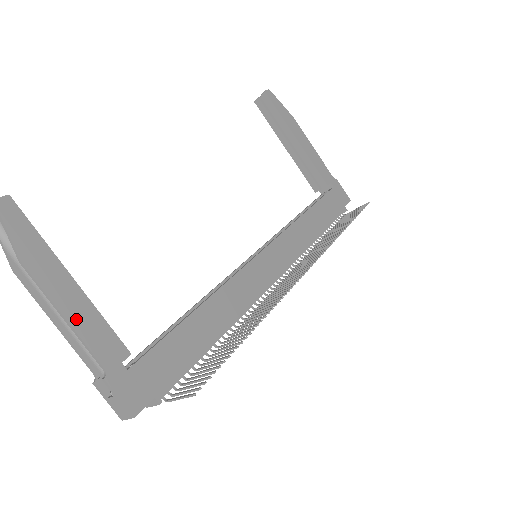
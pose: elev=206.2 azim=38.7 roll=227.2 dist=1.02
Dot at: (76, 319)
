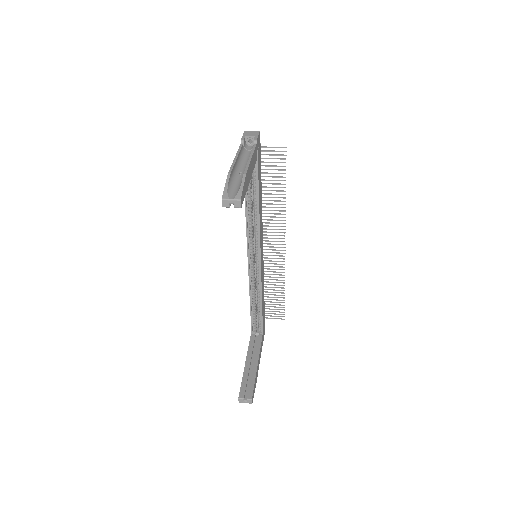
Dot at: occluded
